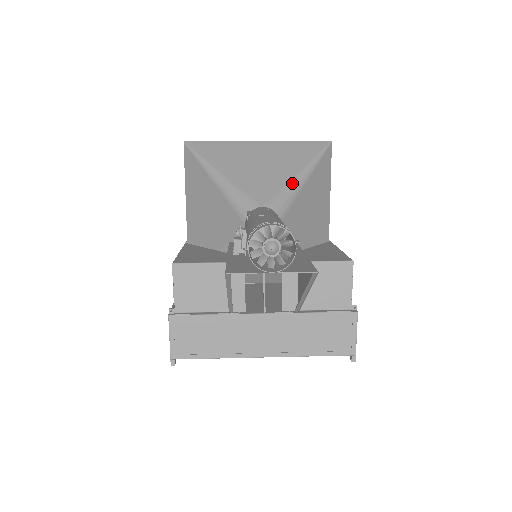
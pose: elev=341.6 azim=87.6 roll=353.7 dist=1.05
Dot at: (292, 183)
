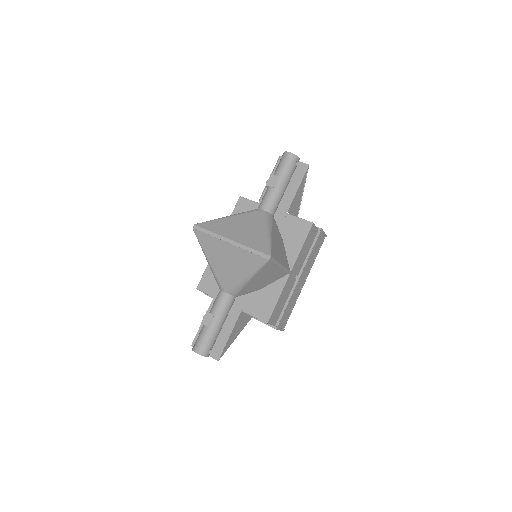
Dot at: (240, 283)
